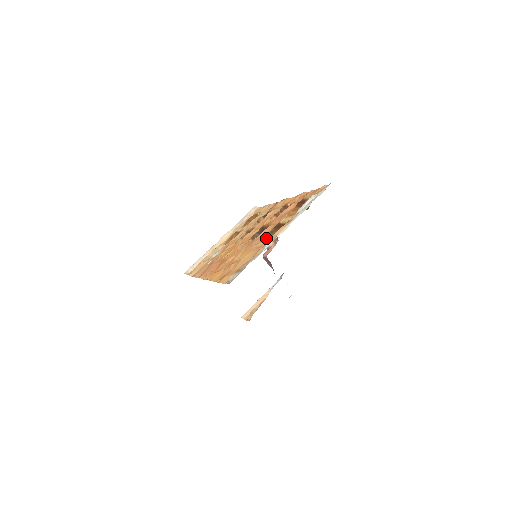
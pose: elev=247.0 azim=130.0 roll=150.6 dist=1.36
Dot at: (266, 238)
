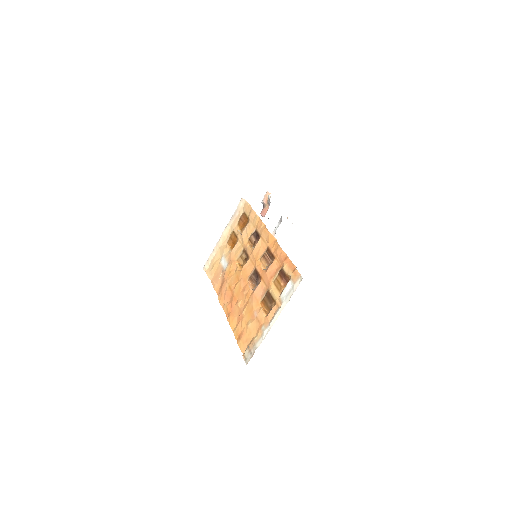
Dot at: (262, 311)
